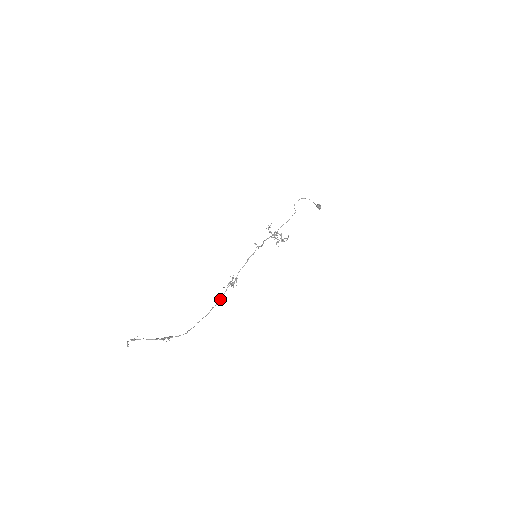
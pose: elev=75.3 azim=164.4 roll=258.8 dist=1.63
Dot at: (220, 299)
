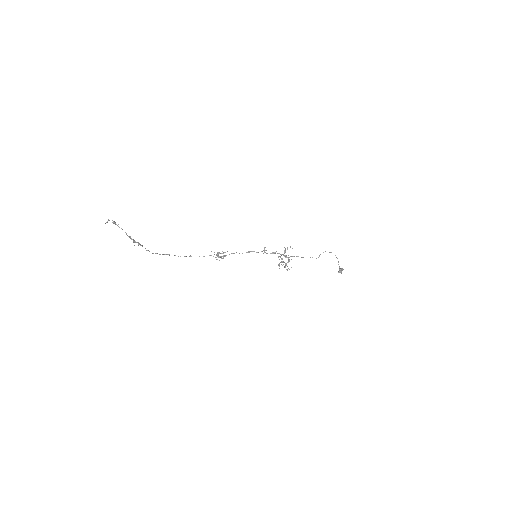
Dot at: occluded
